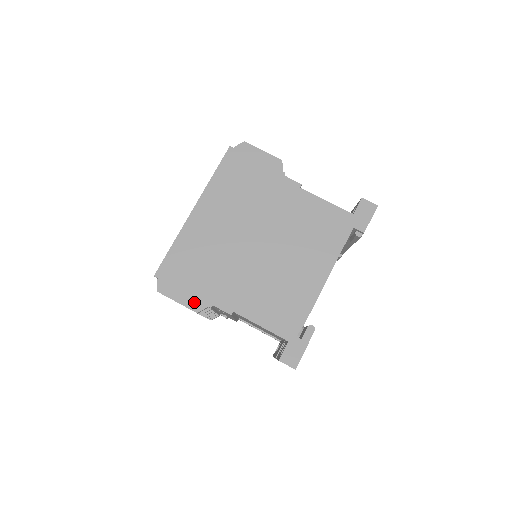
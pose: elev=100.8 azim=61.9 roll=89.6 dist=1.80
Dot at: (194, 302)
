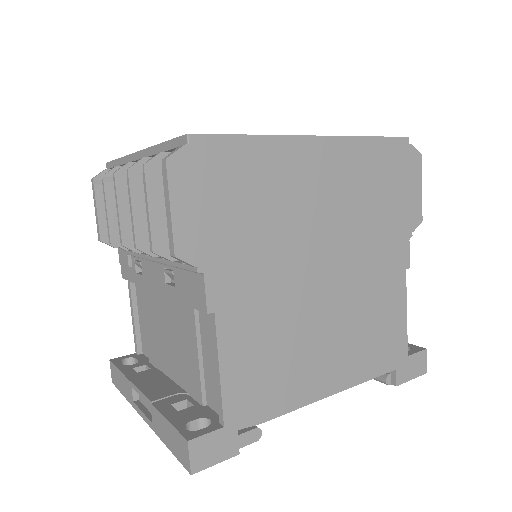
Dot at: (190, 238)
